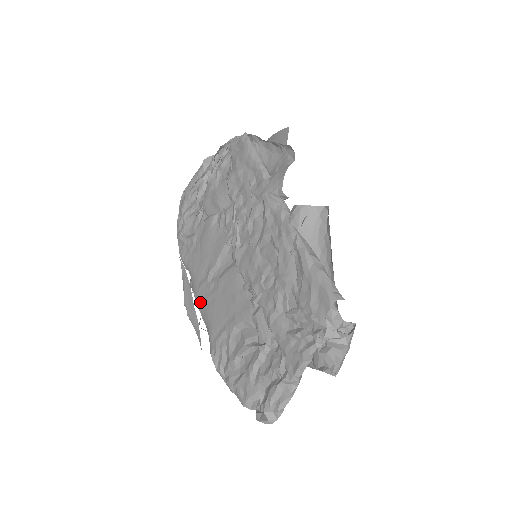
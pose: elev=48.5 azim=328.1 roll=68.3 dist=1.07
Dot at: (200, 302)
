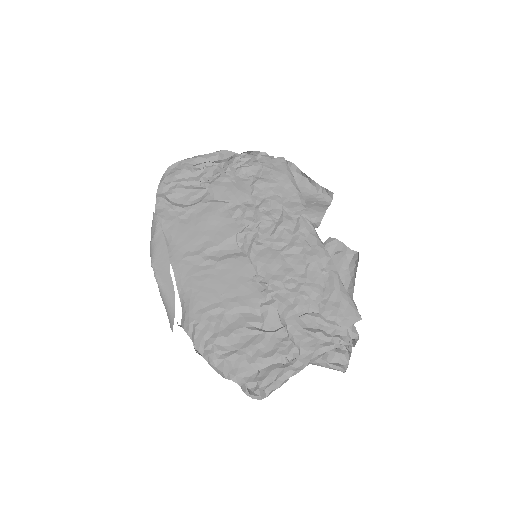
Dot at: (182, 271)
